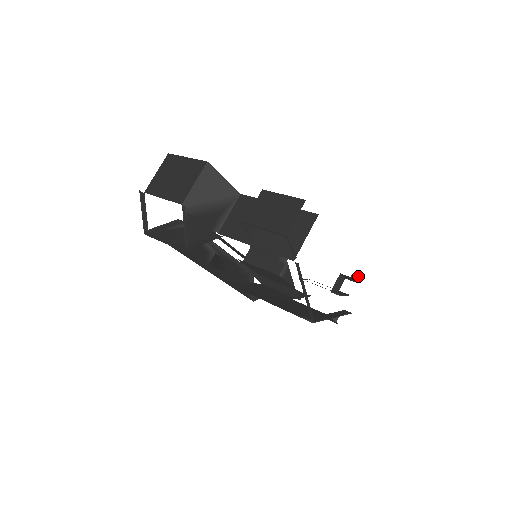
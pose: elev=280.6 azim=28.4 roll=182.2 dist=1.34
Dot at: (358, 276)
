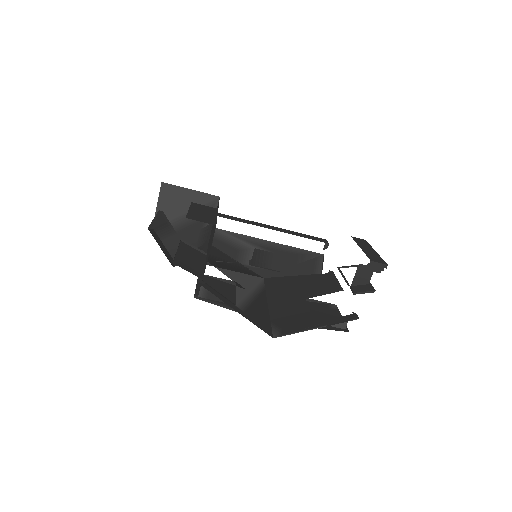
Dot at: (376, 267)
